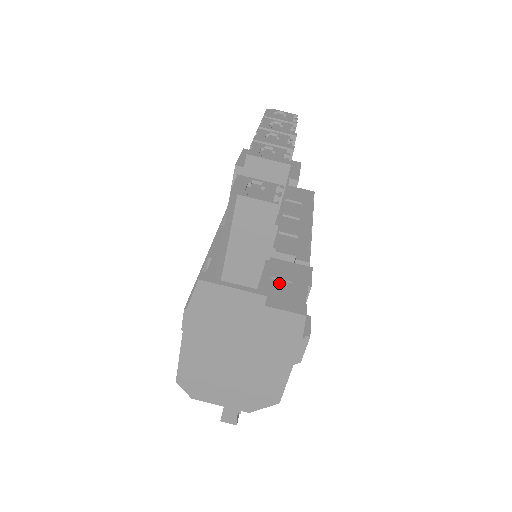
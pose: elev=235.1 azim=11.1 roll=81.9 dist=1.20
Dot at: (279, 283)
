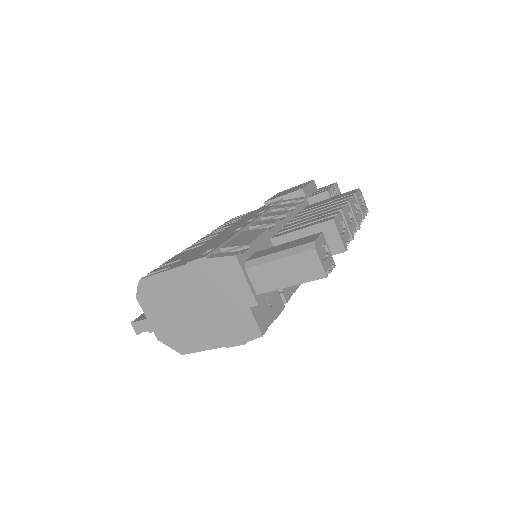
Dot at: (265, 300)
